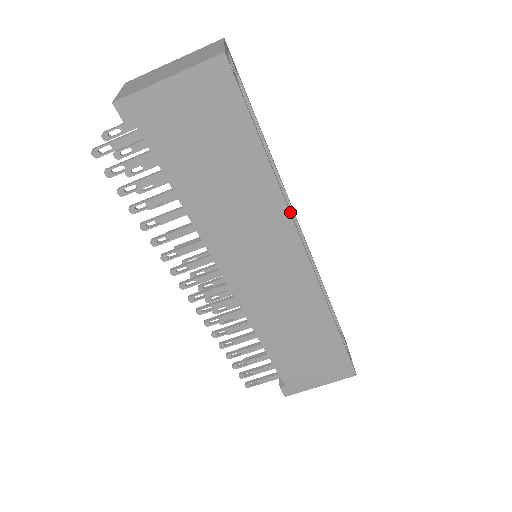
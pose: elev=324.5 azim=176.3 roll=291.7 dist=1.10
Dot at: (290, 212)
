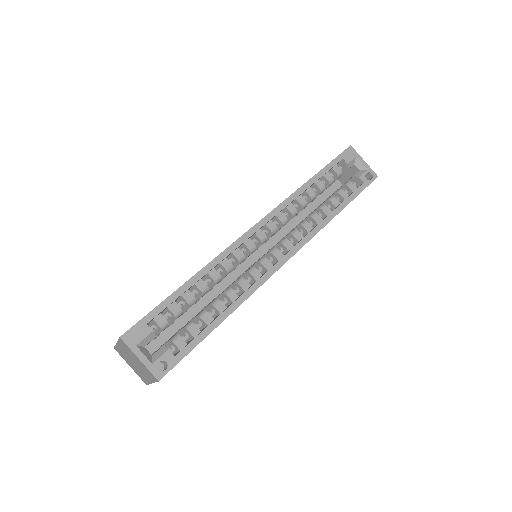
Dot at: (257, 286)
